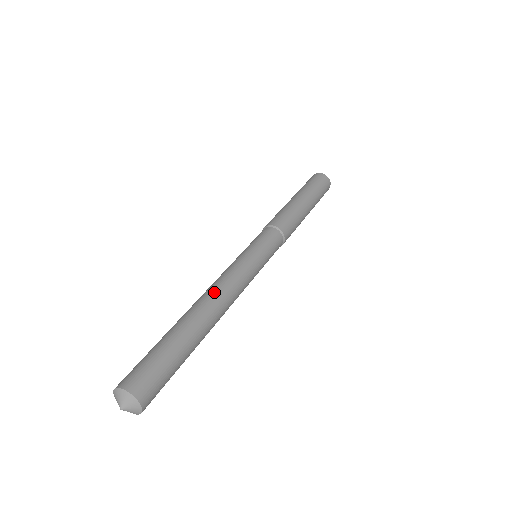
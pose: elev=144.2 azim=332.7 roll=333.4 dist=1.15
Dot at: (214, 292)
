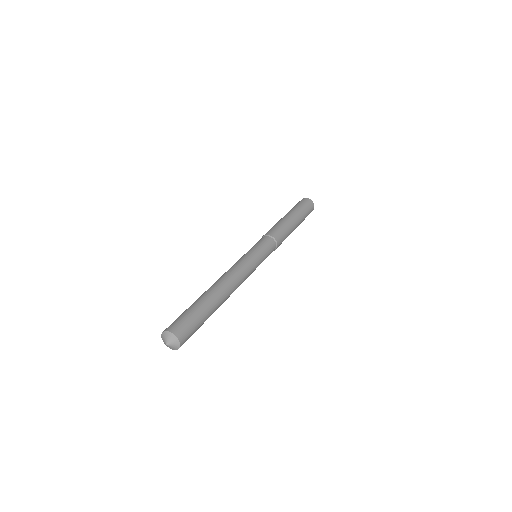
Dot at: (230, 279)
